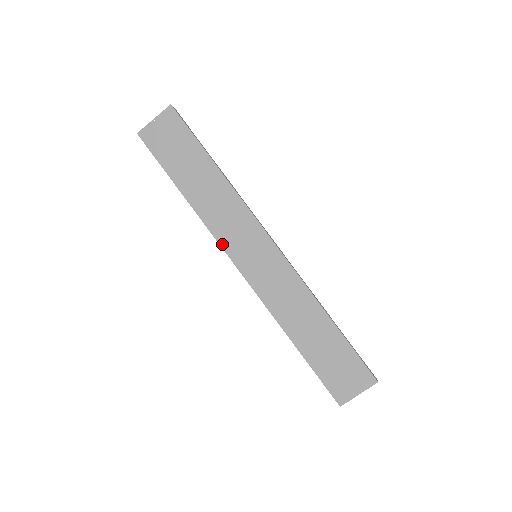
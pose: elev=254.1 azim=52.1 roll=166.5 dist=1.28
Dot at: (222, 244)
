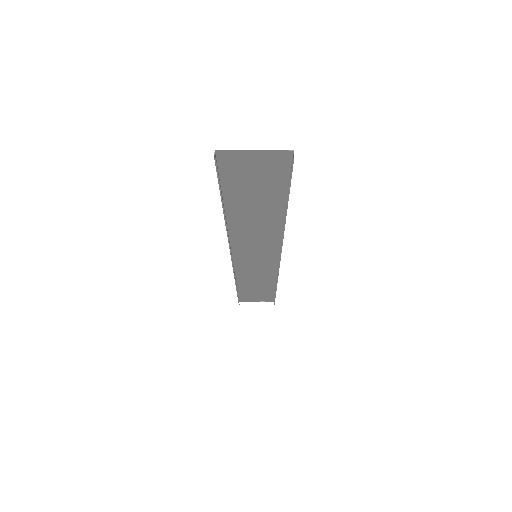
Dot at: (236, 266)
